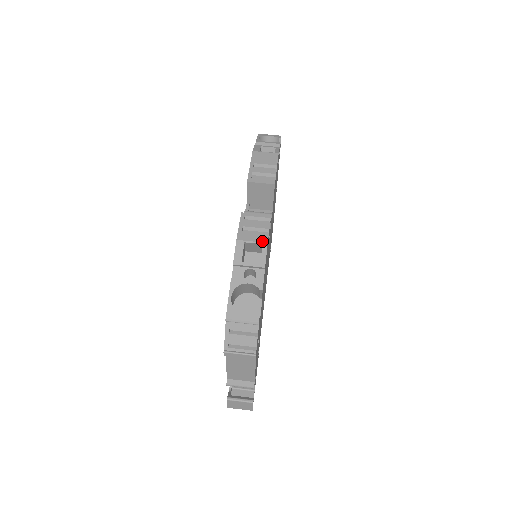
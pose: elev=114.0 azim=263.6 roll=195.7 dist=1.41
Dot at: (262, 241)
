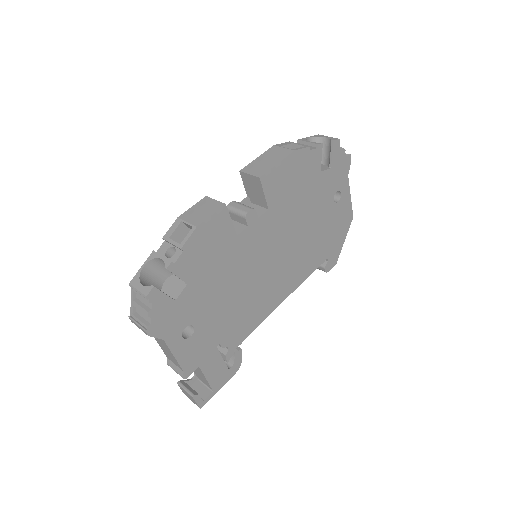
Dot at: (194, 224)
